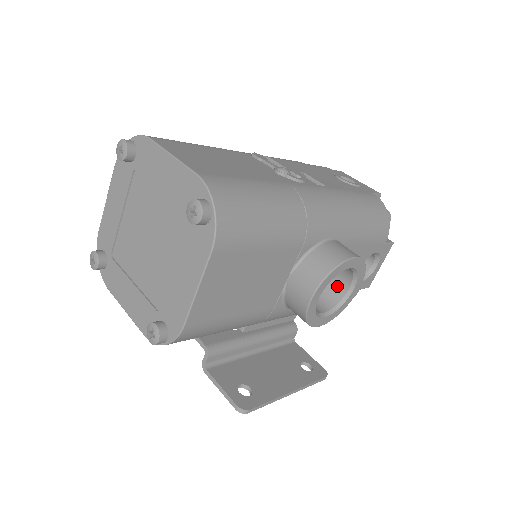
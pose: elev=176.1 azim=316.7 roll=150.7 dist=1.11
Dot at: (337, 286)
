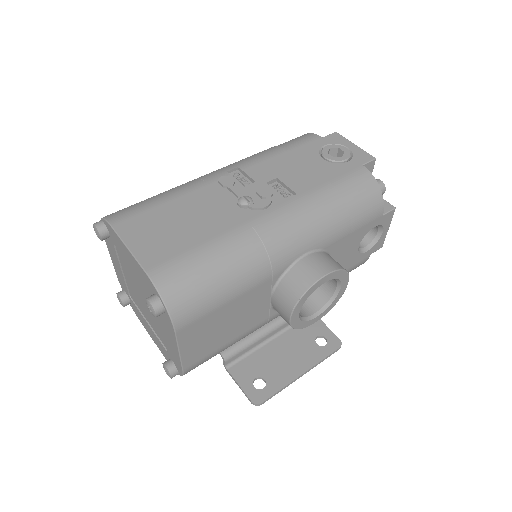
Dot at: (327, 283)
